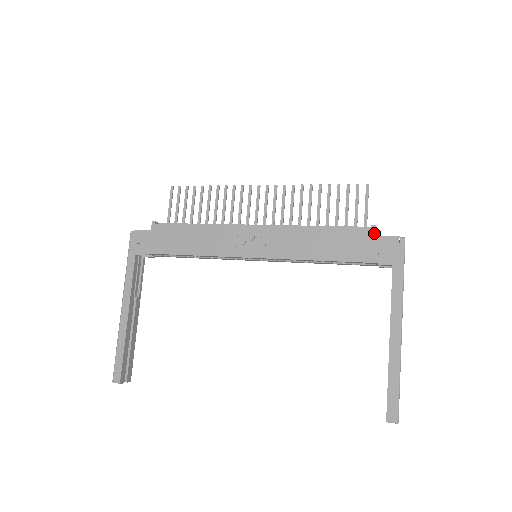
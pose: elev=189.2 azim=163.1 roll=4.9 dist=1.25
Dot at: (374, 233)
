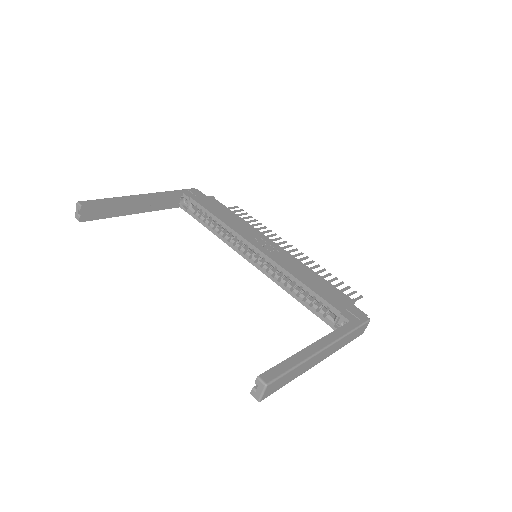
Dot at: (351, 302)
